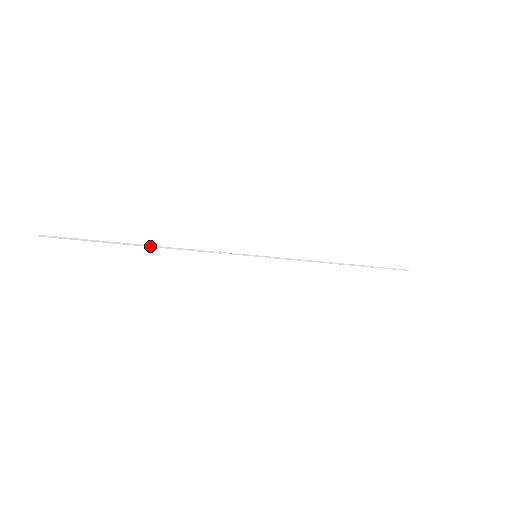
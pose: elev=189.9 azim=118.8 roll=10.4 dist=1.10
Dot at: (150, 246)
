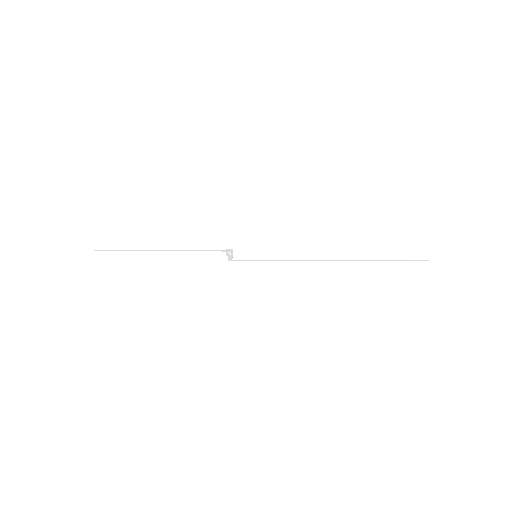
Dot at: occluded
